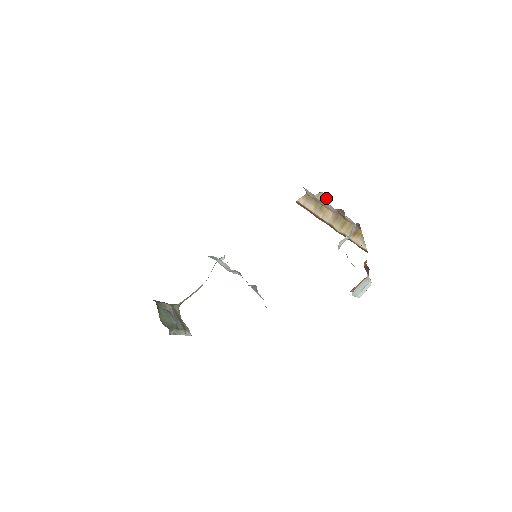
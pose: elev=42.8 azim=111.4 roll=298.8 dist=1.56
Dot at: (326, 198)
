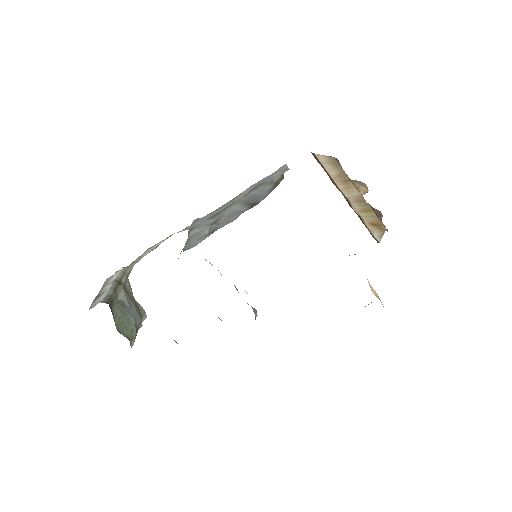
Dot at: (364, 186)
